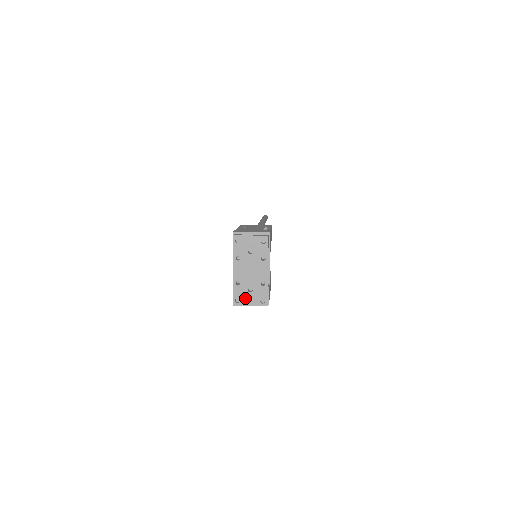
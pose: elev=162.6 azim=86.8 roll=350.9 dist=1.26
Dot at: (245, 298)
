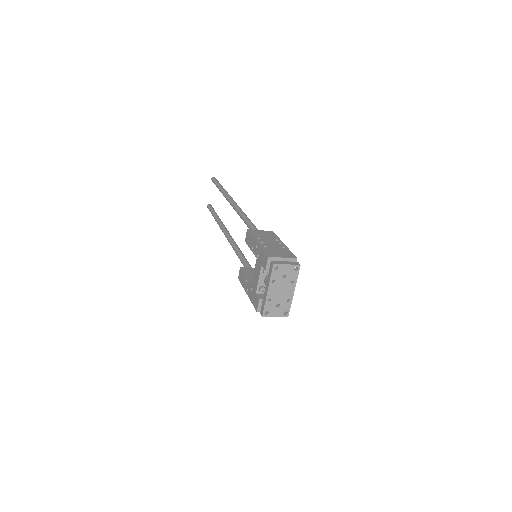
Dot at: (273, 311)
